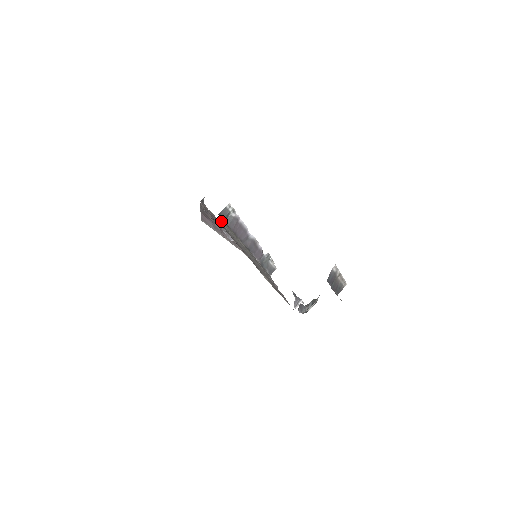
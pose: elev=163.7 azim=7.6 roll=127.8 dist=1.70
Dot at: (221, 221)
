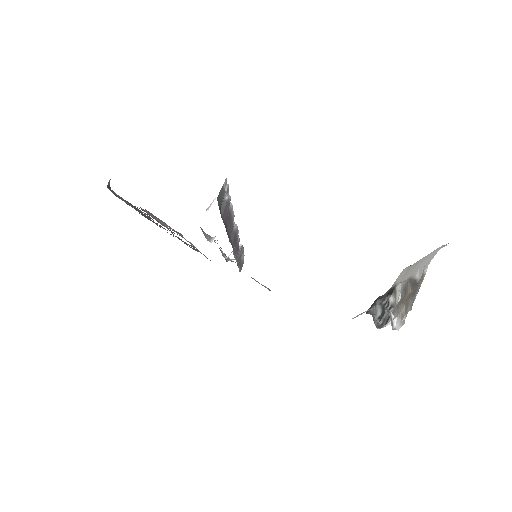
Dot at: occluded
